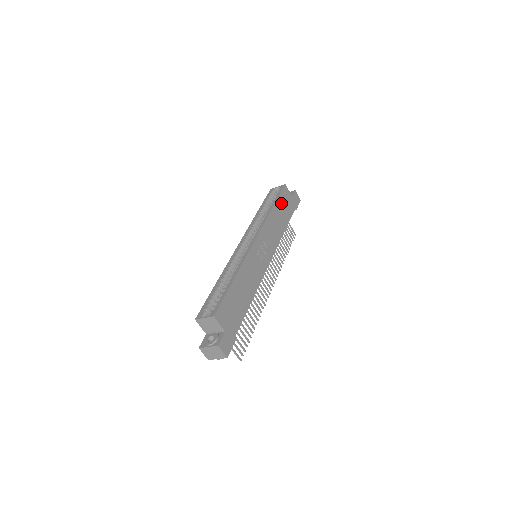
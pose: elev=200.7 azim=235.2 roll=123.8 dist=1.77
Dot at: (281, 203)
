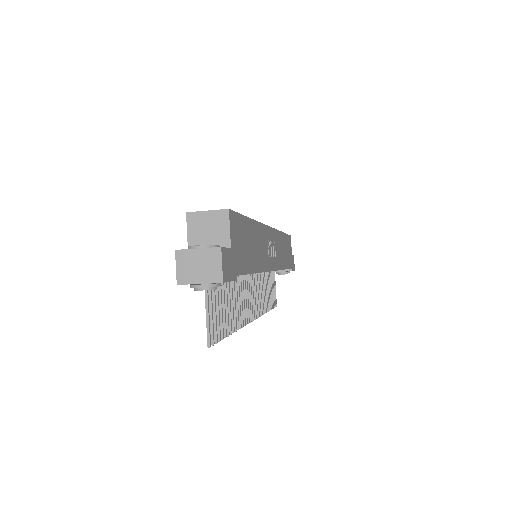
Dot at: (286, 242)
